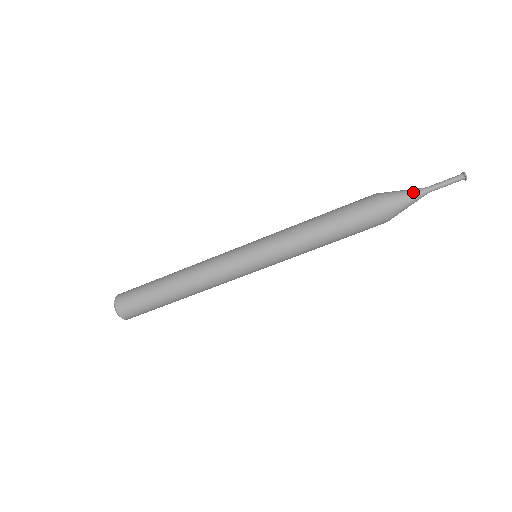
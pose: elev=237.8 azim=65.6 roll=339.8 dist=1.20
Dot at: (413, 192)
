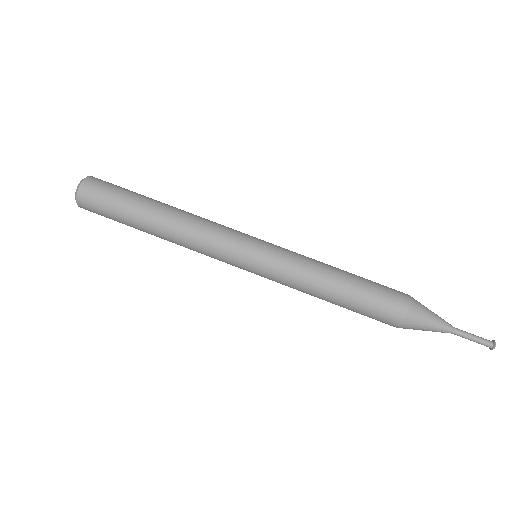
Dot at: (442, 319)
